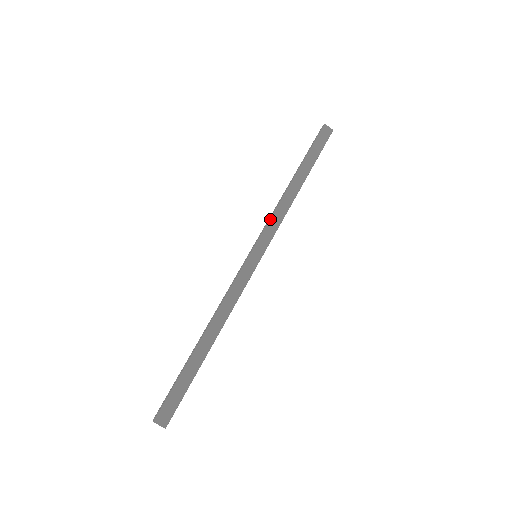
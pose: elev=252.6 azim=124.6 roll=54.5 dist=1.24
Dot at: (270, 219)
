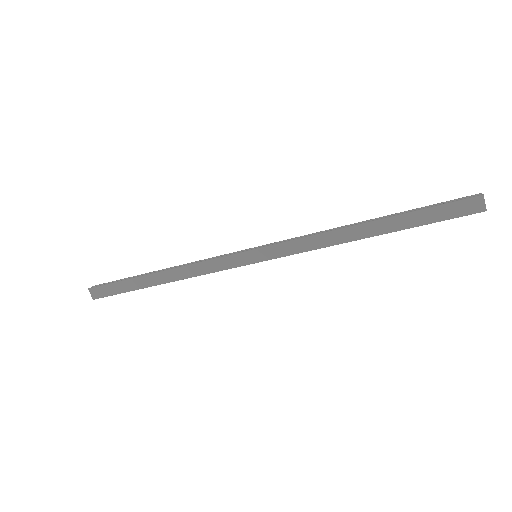
Dot at: (298, 239)
